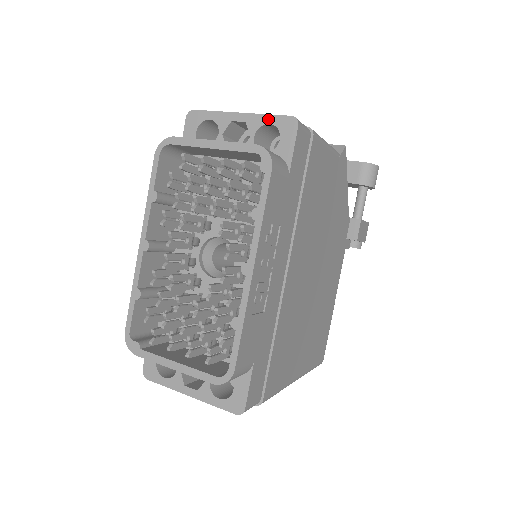
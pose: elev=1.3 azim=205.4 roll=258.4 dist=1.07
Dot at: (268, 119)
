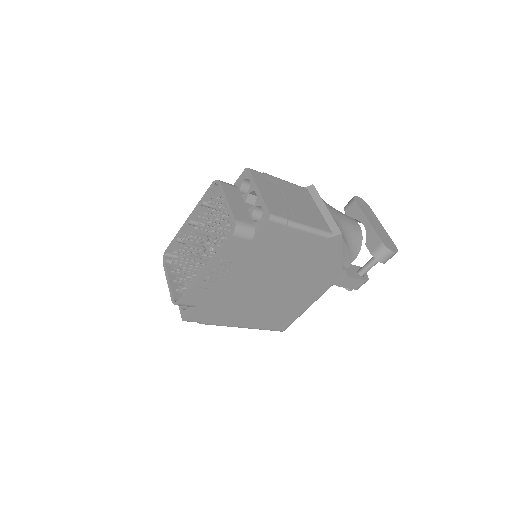
Dot at: (263, 205)
